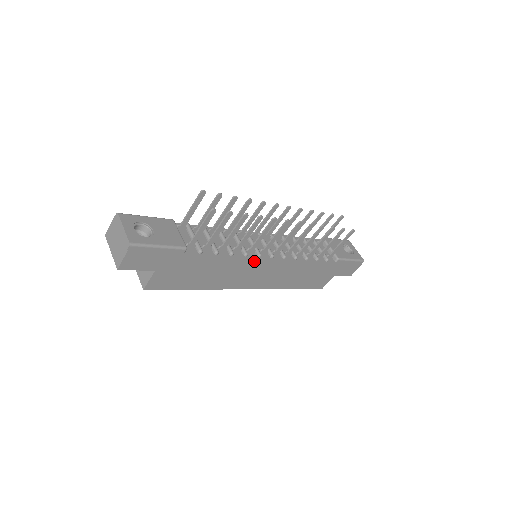
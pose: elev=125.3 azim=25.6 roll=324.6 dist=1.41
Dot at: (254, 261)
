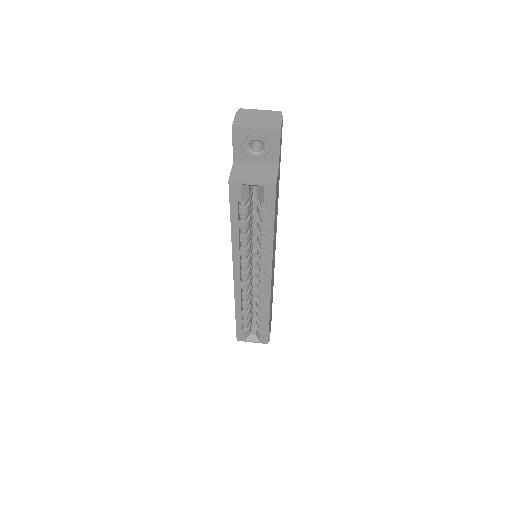
Dot at: occluded
